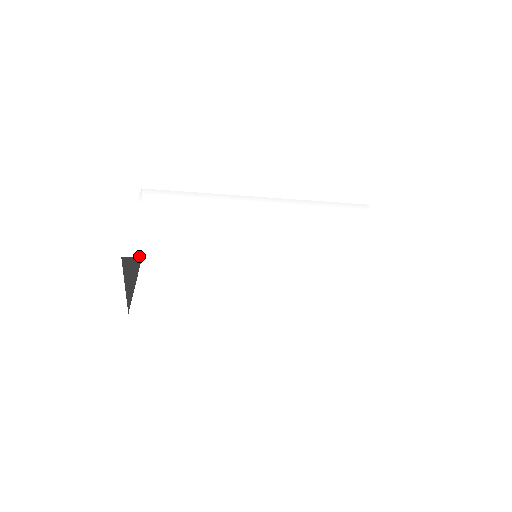
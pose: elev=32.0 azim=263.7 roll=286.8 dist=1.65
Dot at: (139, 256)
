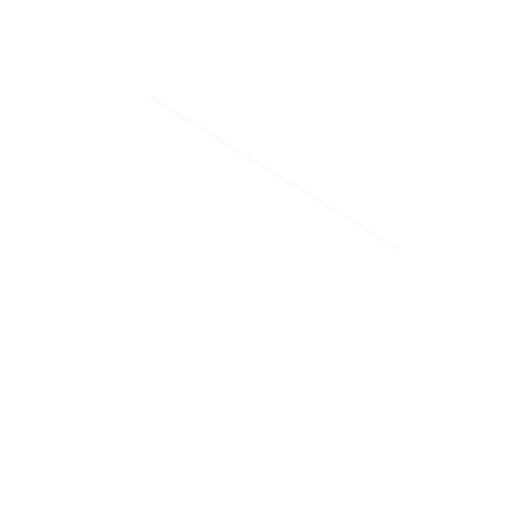
Dot at: (122, 217)
